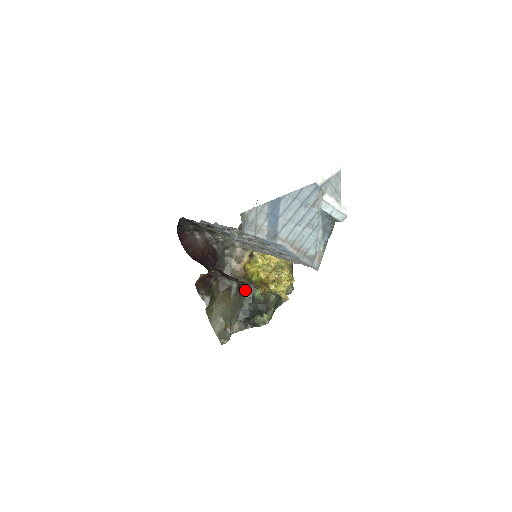
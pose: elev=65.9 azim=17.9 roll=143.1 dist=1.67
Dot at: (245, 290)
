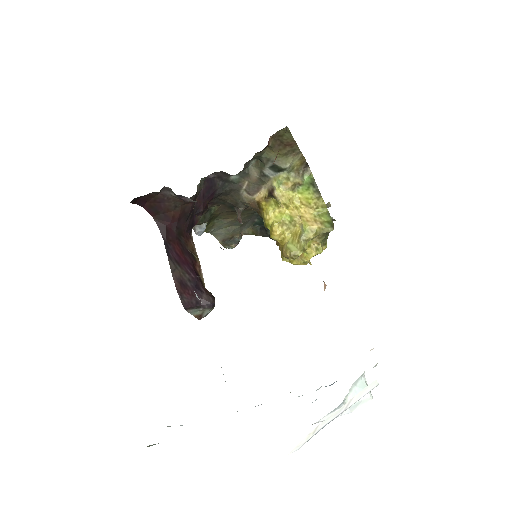
Dot at: occluded
